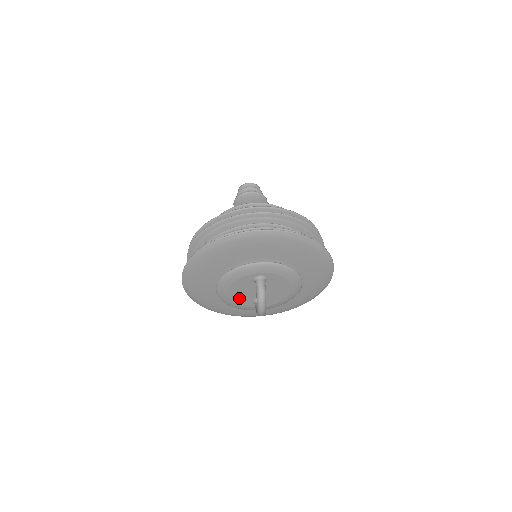
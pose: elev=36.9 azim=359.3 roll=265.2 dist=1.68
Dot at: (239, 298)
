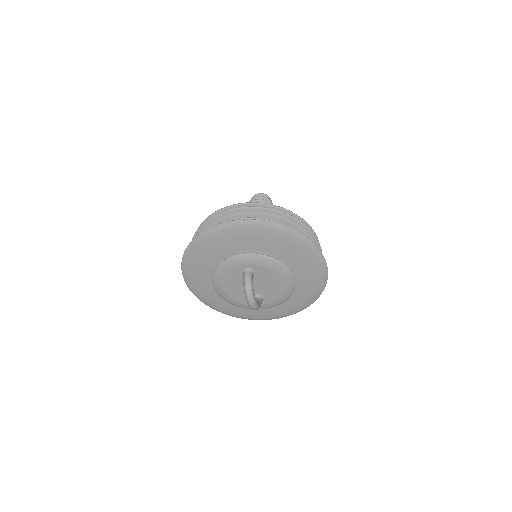
Dot at: (237, 295)
